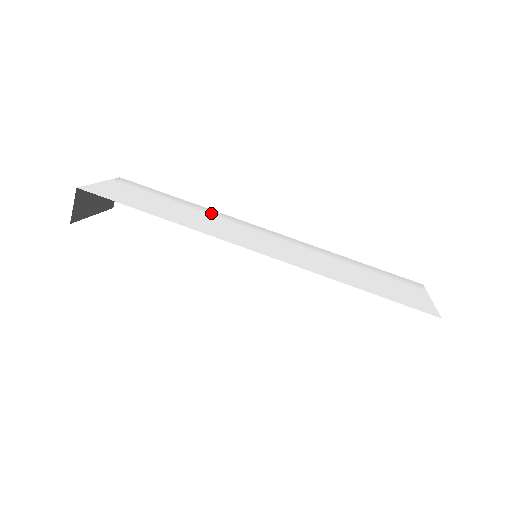
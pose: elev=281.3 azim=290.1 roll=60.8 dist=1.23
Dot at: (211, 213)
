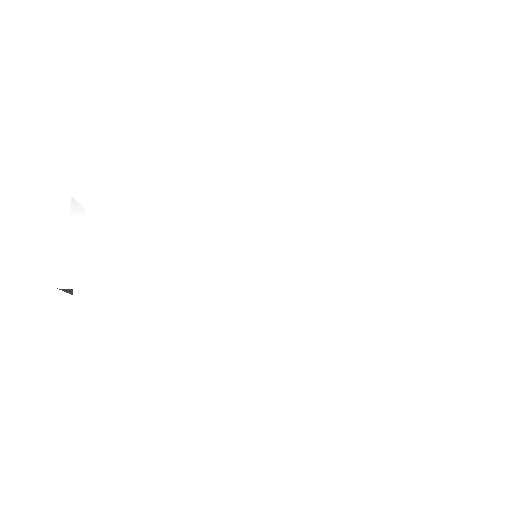
Dot at: (191, 217)
